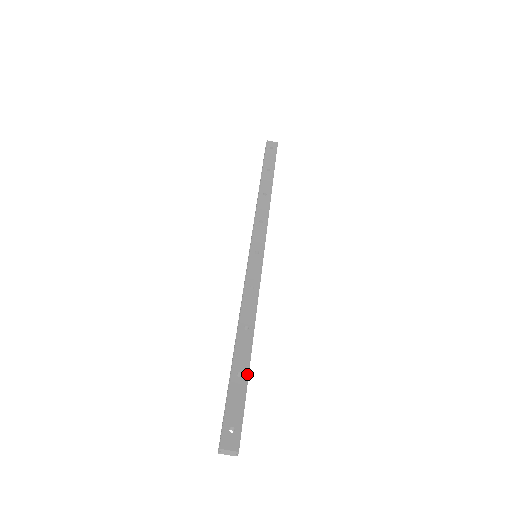
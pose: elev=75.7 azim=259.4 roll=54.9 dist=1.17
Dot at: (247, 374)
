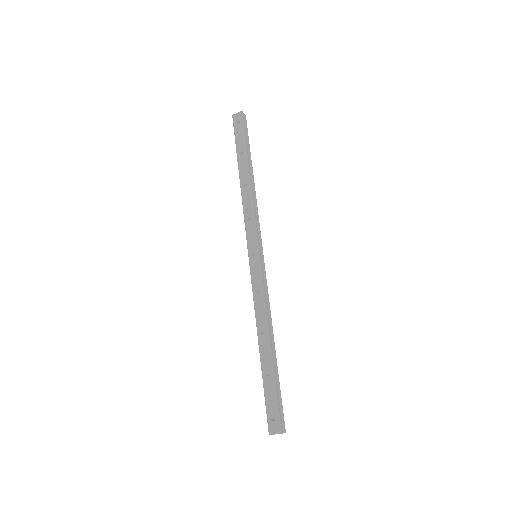
Dot at: (273, 372)
